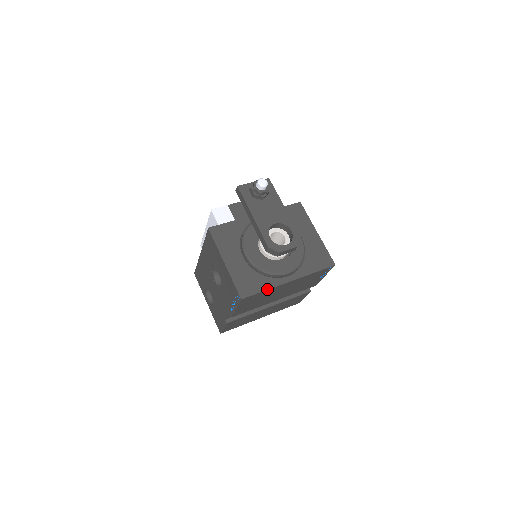
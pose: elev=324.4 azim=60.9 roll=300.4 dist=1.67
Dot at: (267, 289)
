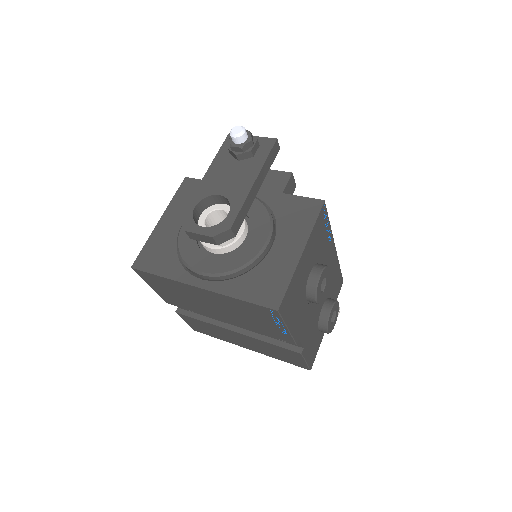
Dot at: (165, 276)
